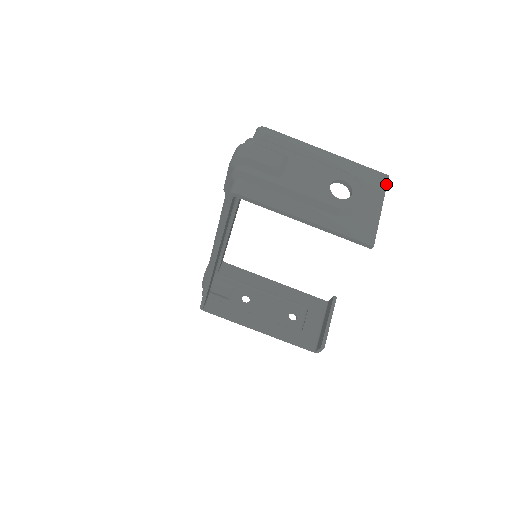
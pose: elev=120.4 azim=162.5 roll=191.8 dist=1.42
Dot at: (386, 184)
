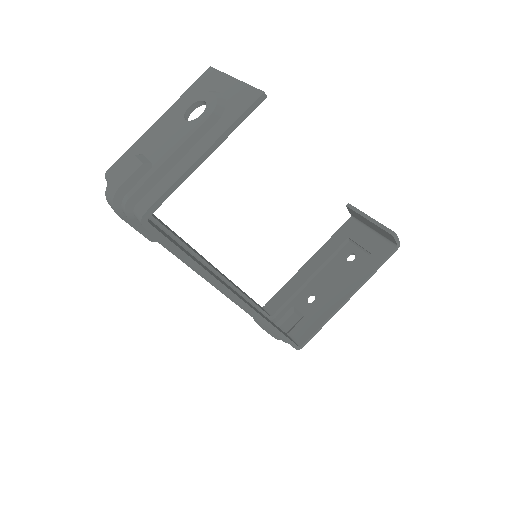
Dot at: (216, 70)
